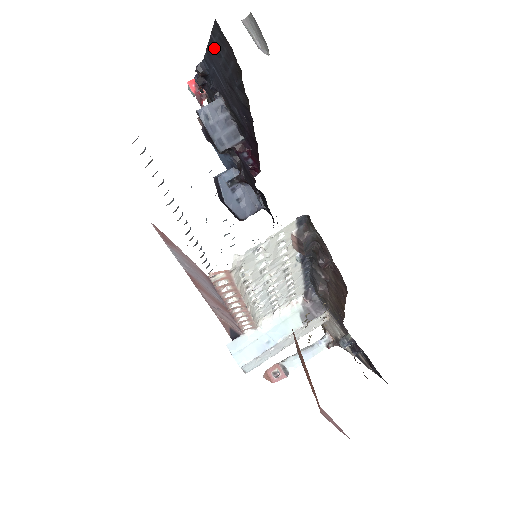
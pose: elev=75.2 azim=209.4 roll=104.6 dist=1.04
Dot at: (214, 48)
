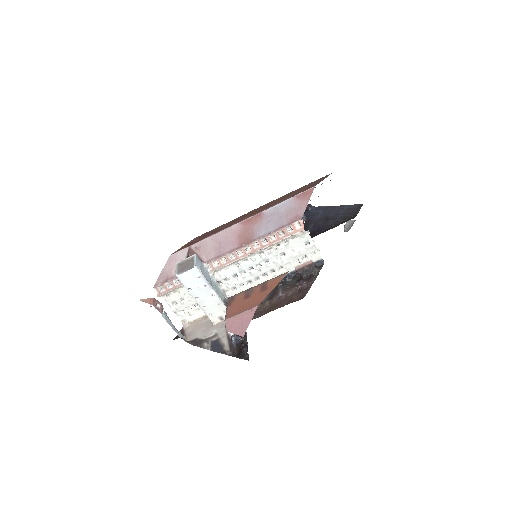
Dot at: (340, 208)
